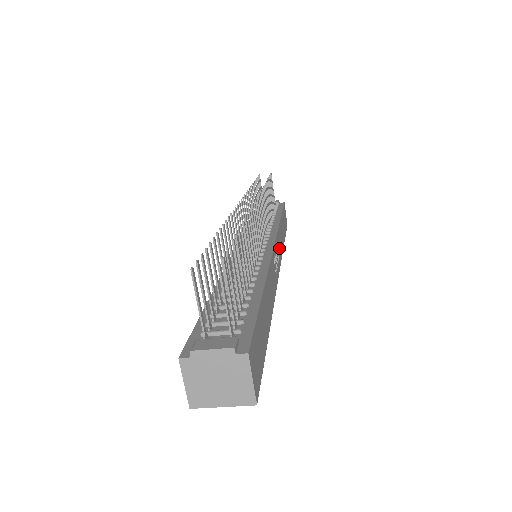
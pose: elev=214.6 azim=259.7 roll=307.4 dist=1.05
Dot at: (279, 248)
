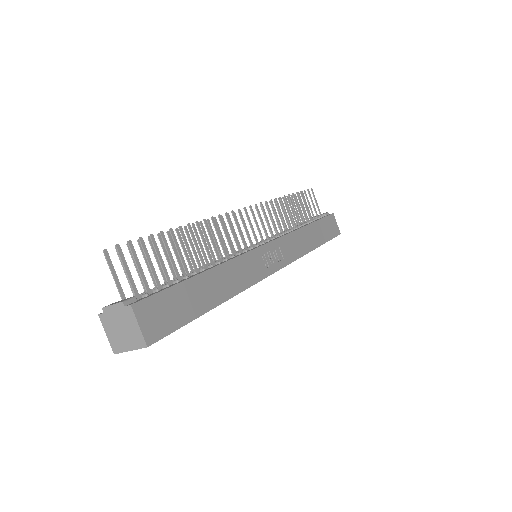
Dot at: (290, 249)
